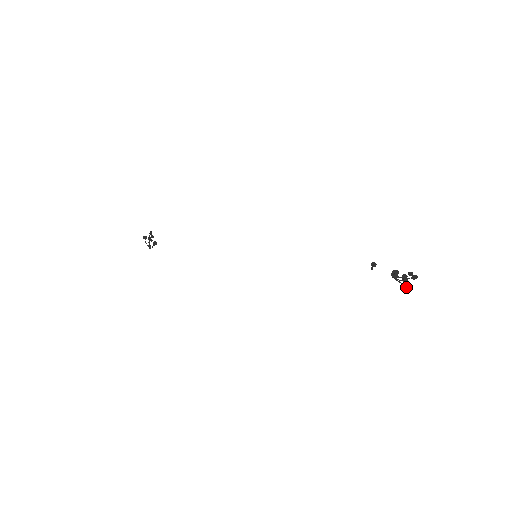
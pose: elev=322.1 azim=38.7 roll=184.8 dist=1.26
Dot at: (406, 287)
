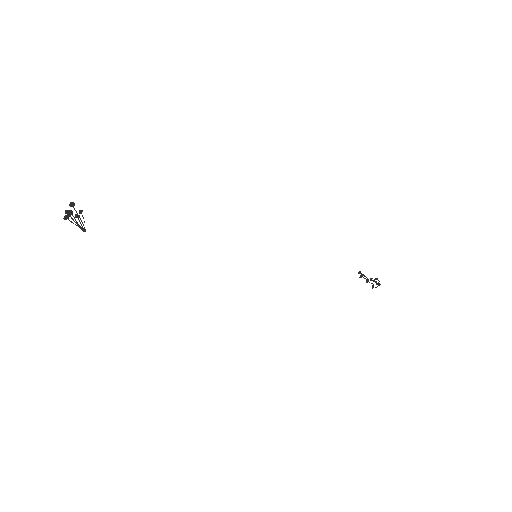
Dot at: (372, 287)
